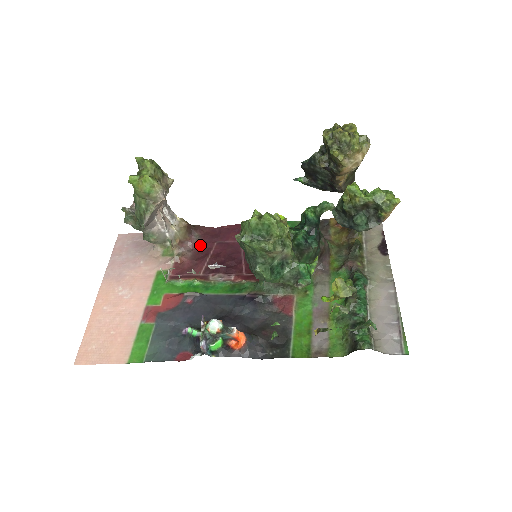
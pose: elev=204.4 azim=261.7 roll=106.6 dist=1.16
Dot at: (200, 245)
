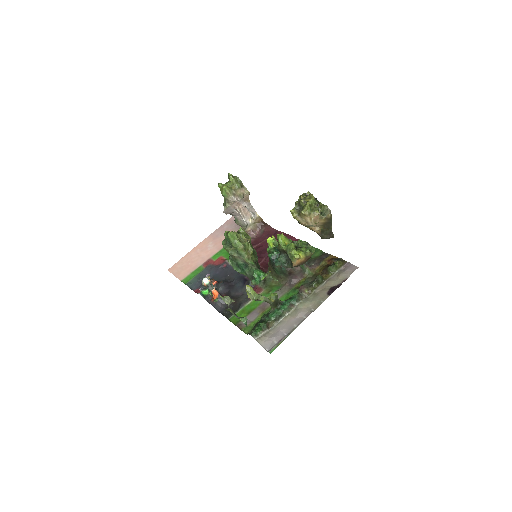
Dot at: (259, 237)
